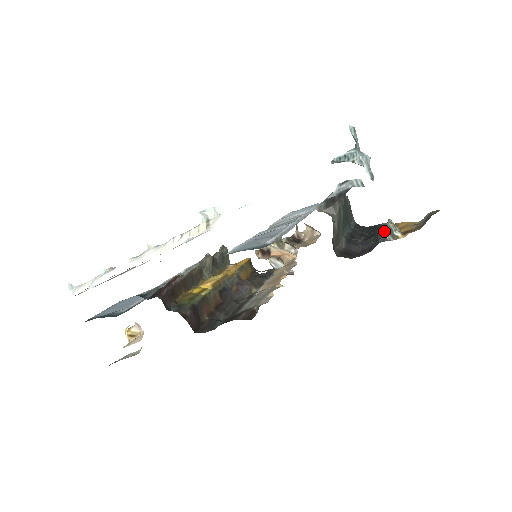
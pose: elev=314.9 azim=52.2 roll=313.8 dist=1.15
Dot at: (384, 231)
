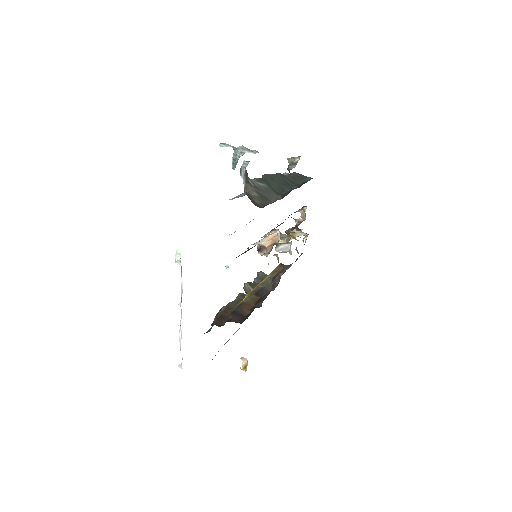
Dot at: (289, 167)
